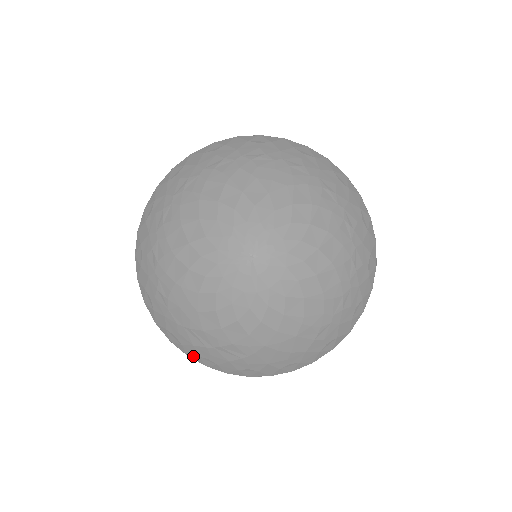
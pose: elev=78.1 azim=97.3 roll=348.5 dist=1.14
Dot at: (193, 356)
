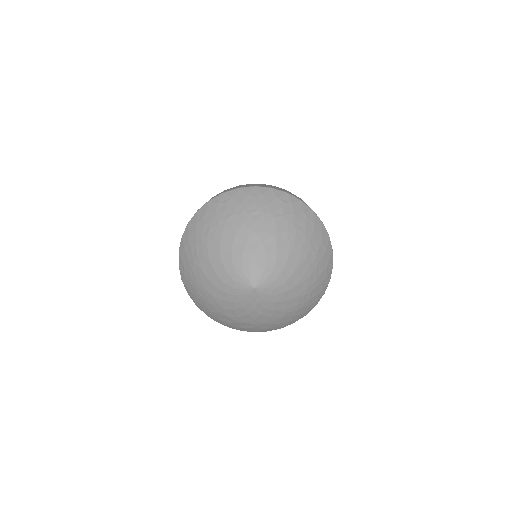
Dot at: (221, 323)
